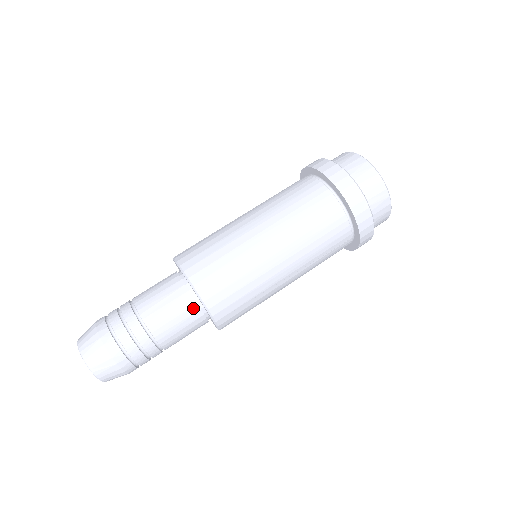
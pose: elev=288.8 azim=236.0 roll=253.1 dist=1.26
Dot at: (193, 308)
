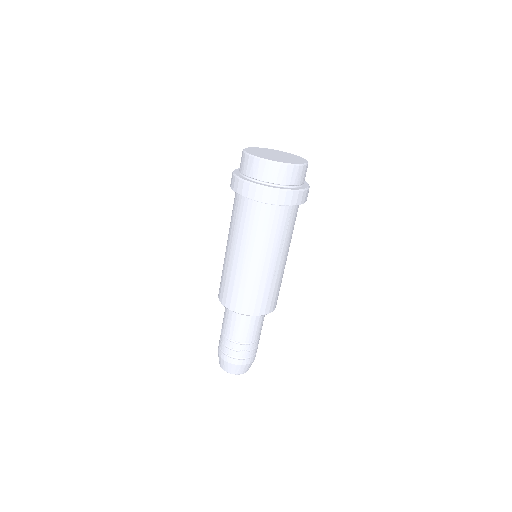
Dot at: (248, 317)
